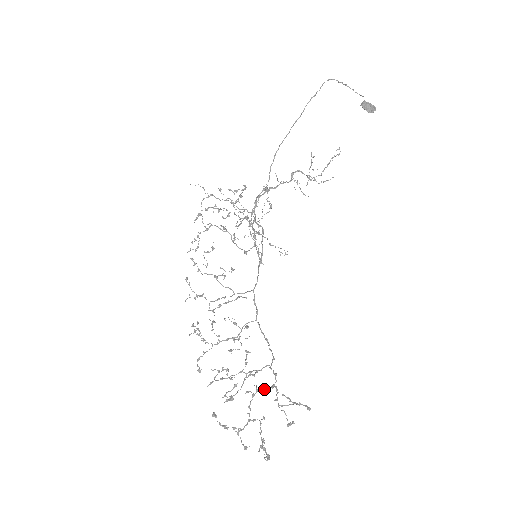
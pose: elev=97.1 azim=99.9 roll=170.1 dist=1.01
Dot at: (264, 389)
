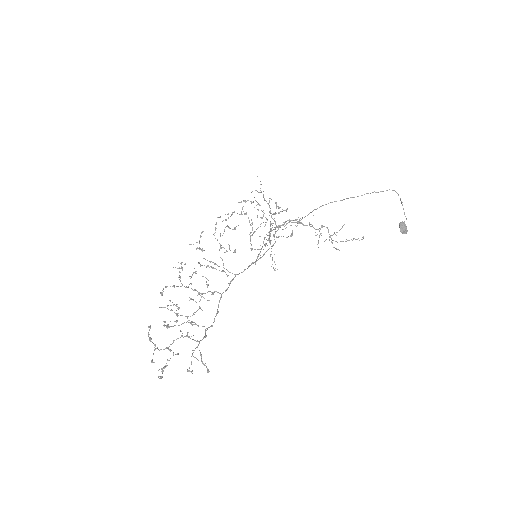
Dot at: occluded
